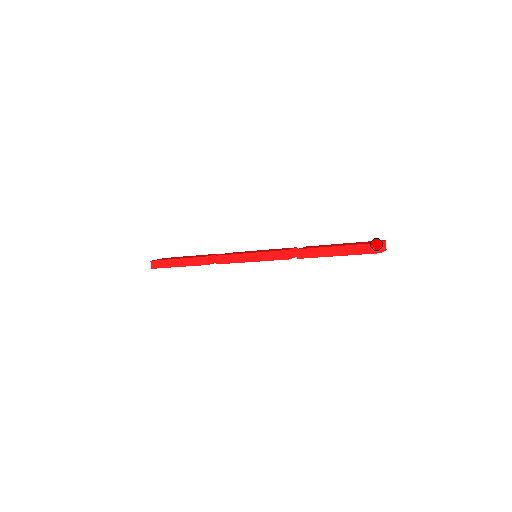
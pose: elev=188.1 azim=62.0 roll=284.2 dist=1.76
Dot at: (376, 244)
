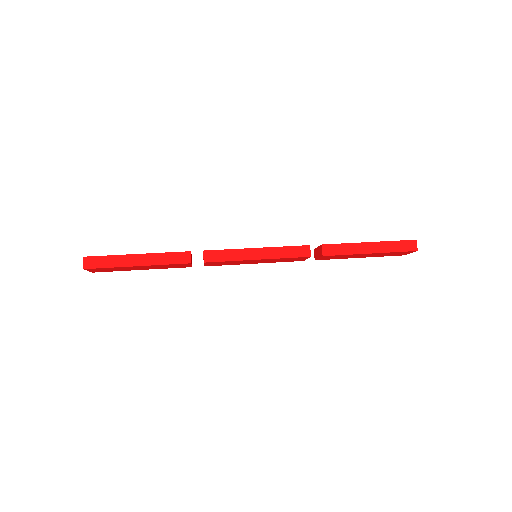
Dot at: (413, 241)
